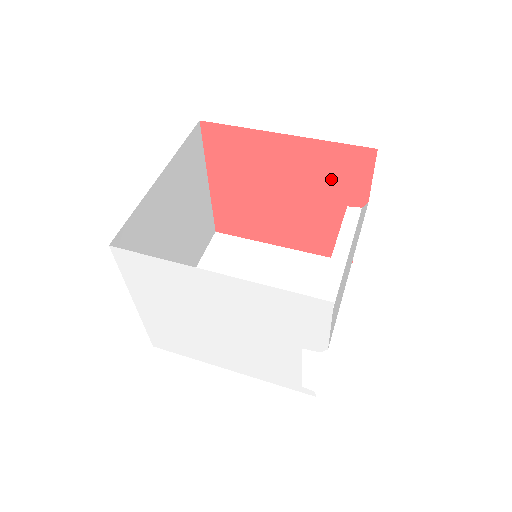
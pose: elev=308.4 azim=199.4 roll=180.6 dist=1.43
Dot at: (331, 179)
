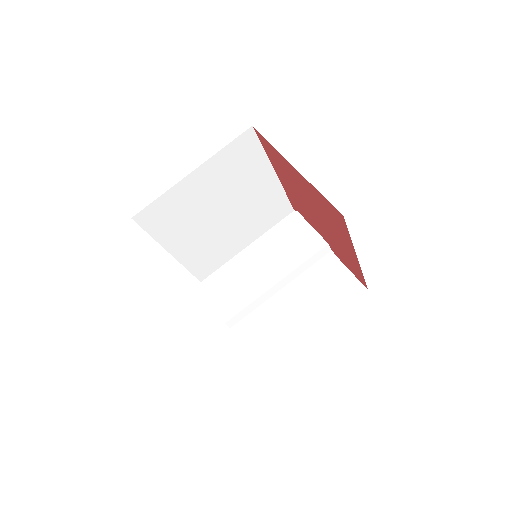
Dot at: (341, 253)
